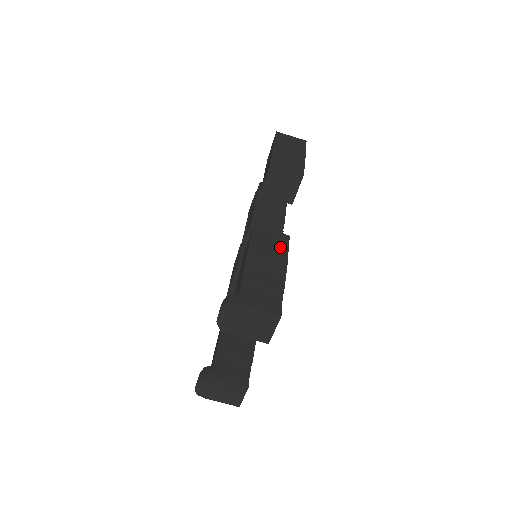
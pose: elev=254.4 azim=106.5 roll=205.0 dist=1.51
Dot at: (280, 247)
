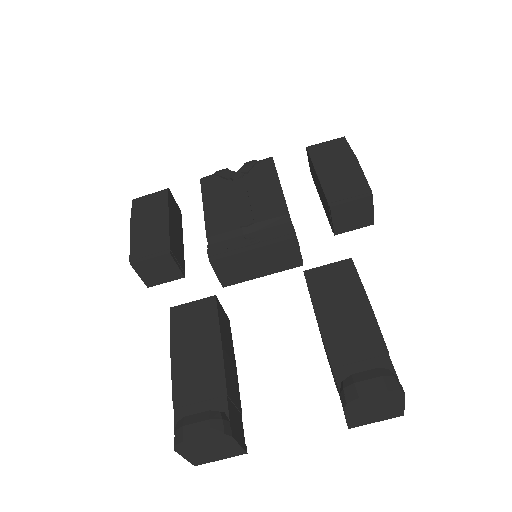
Dot at: occluded
